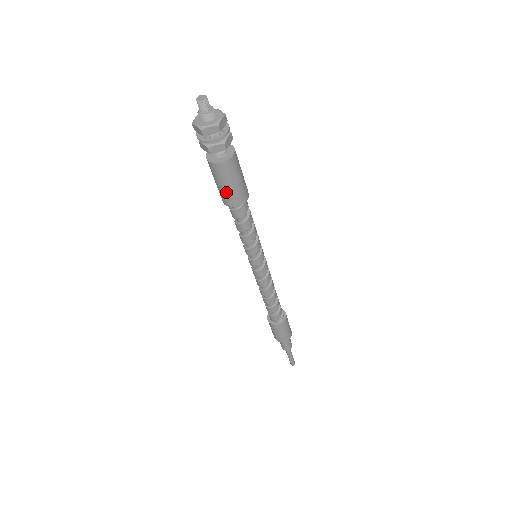
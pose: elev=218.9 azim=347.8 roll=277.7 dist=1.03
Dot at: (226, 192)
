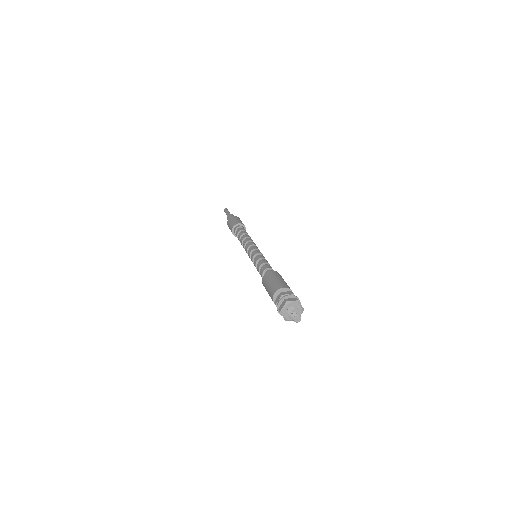
Dot at: occluded
